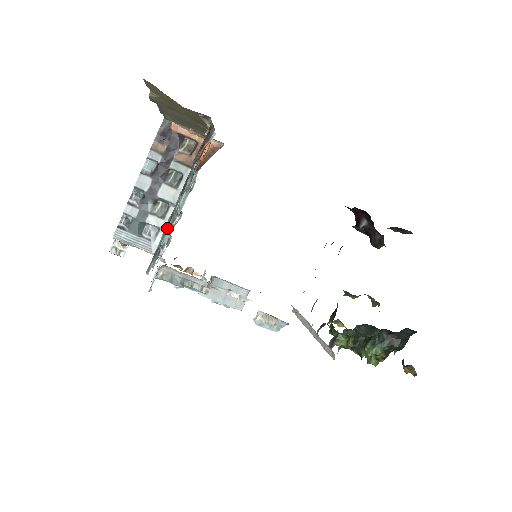
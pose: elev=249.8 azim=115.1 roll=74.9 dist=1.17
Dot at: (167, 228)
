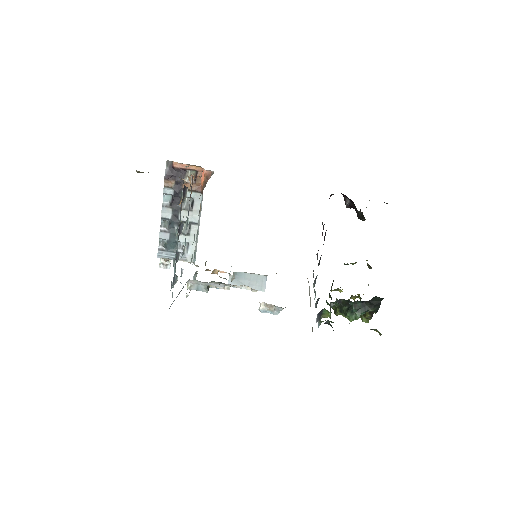
Dot at: (173, 266)
